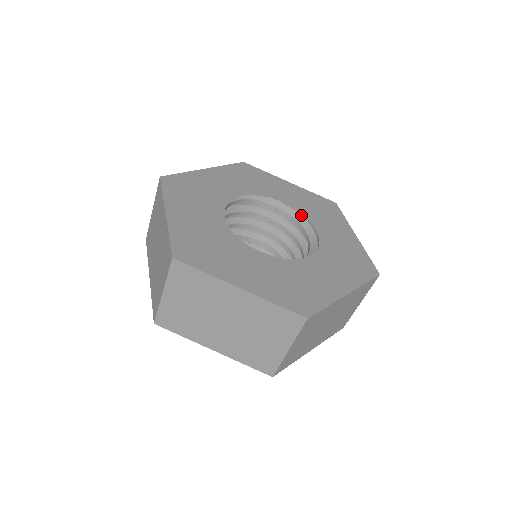
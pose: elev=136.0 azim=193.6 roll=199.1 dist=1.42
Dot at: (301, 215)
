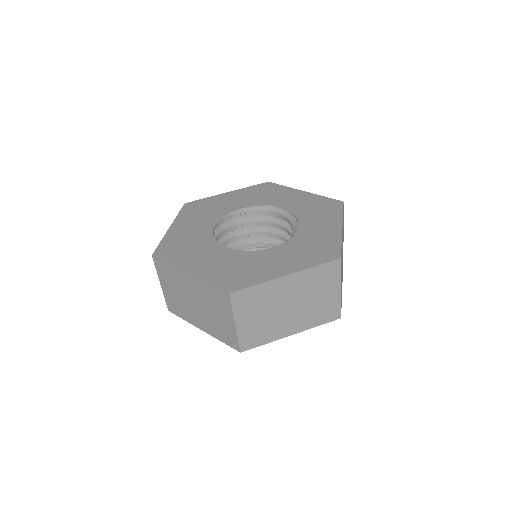
Dot at: (294, 216)
